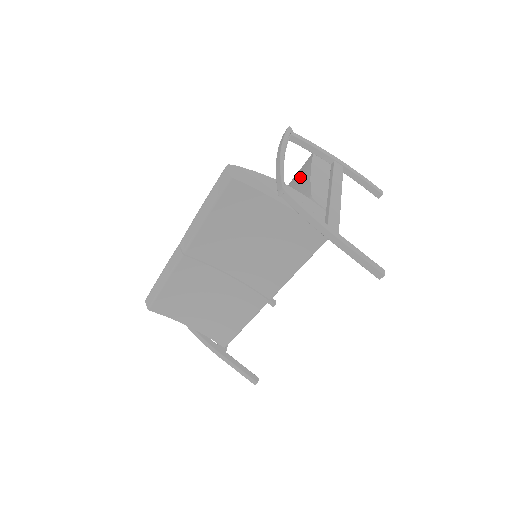
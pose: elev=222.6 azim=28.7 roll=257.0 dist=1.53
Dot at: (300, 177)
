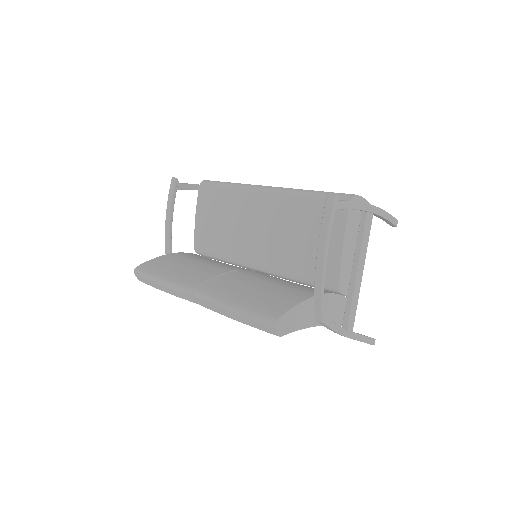
Dot at: occluded
